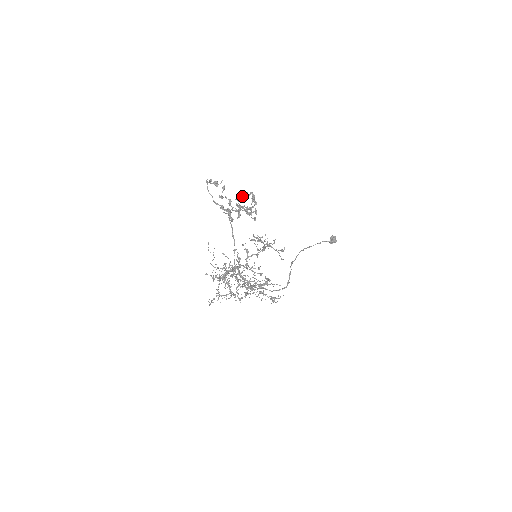
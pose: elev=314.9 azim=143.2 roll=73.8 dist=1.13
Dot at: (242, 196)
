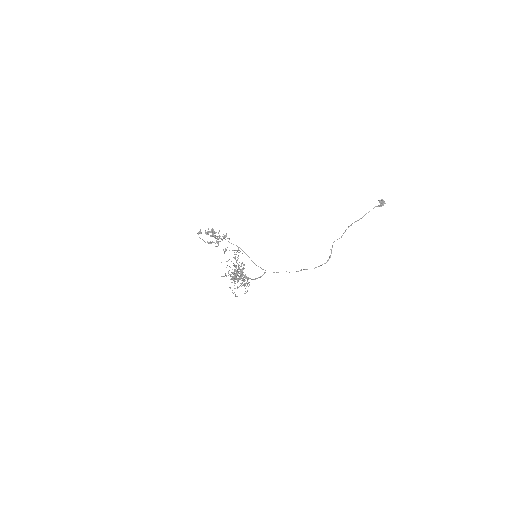
Dot at: (205, 233)
